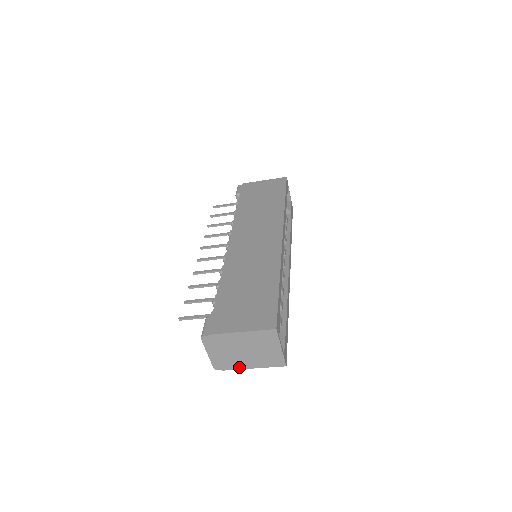
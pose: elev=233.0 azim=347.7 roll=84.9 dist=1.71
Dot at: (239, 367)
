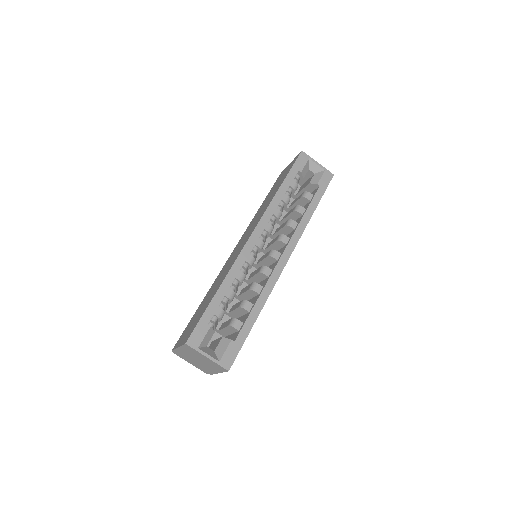
Dot at: (213, 372)
